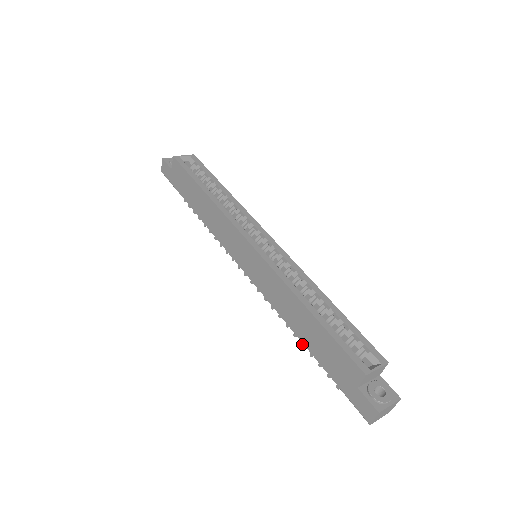
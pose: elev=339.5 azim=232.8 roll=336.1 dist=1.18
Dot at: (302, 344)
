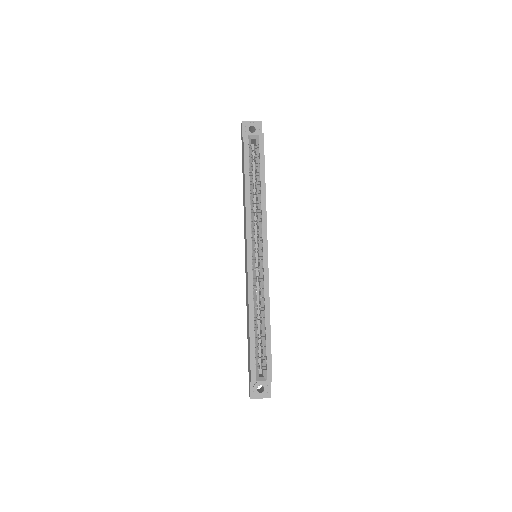
Dot at: occluded
